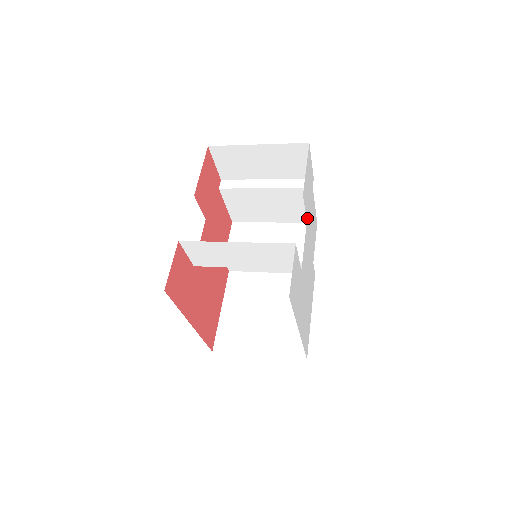
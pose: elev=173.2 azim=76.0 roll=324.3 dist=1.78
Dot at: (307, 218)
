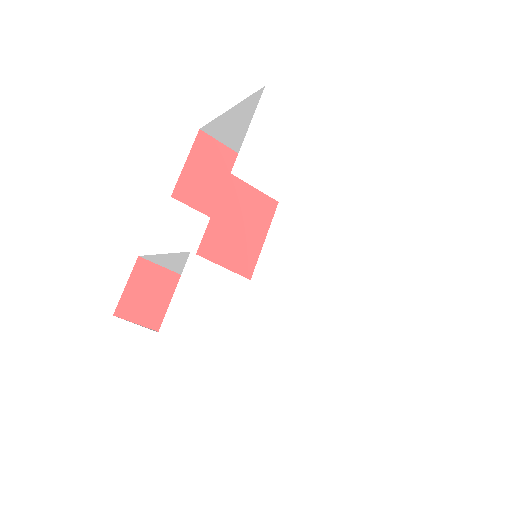
Dot at: (282, 198)
